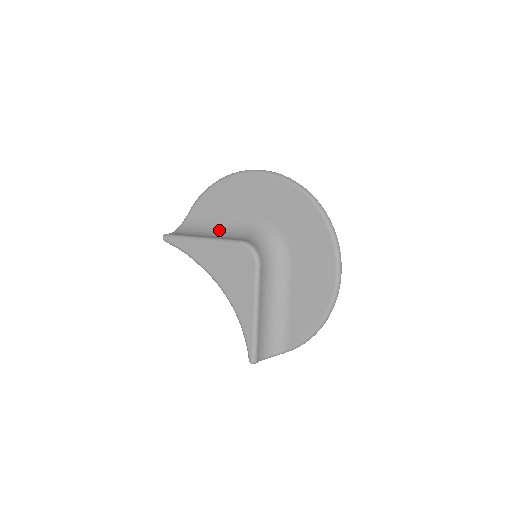
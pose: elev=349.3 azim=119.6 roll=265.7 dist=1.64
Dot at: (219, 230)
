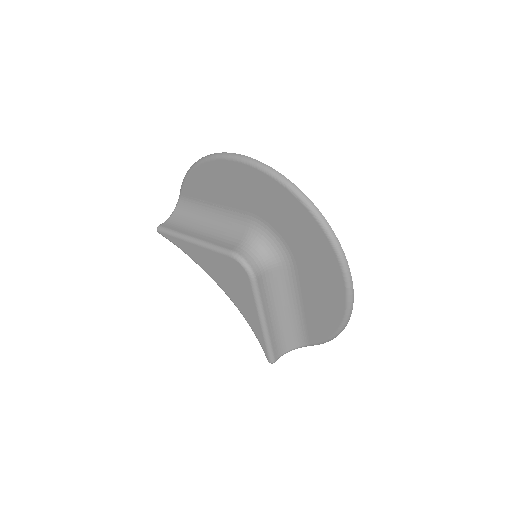
Dot at: (212, 222)
